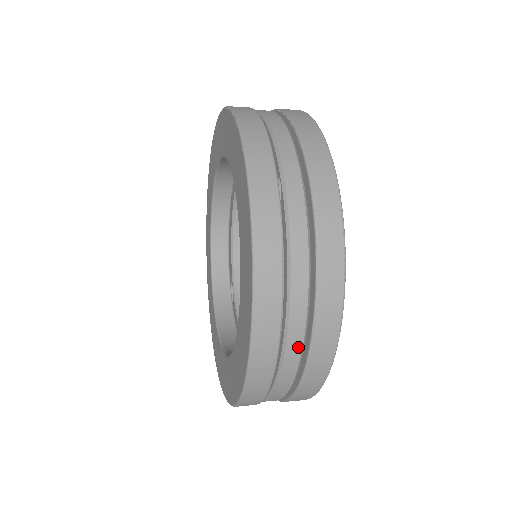
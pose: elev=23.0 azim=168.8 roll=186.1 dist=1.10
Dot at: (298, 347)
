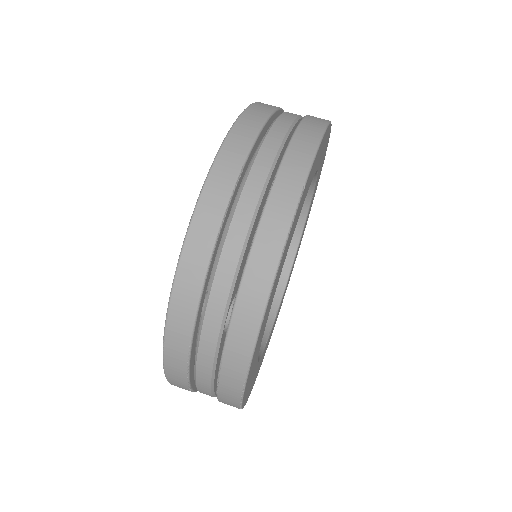
Dot at: (211, 396)
